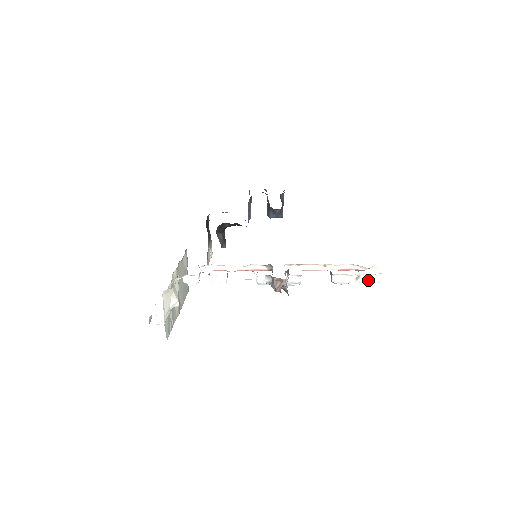
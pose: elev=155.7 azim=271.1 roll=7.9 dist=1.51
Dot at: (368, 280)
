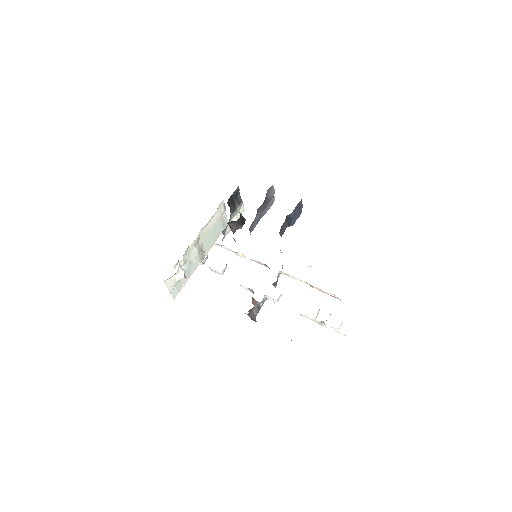
Dot at: (330, 328)
